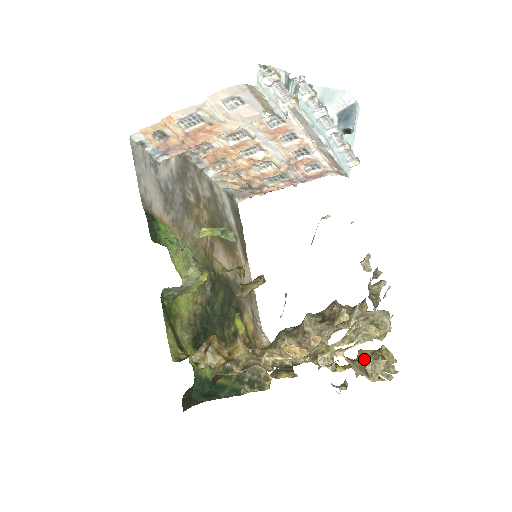
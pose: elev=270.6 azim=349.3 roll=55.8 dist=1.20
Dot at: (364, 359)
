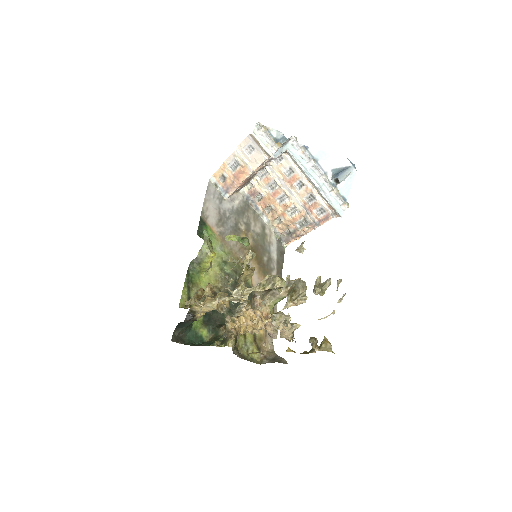
Dot at: (312, 349)
